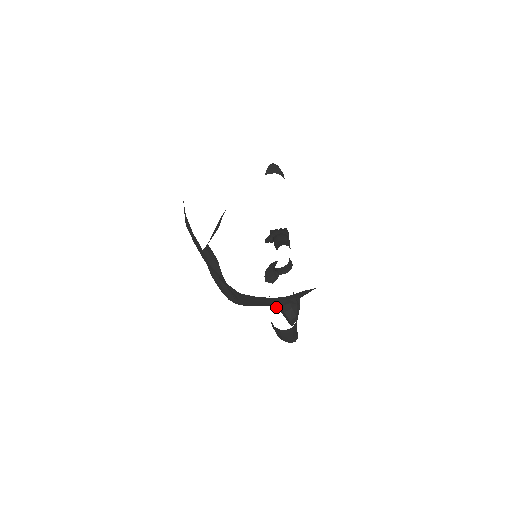
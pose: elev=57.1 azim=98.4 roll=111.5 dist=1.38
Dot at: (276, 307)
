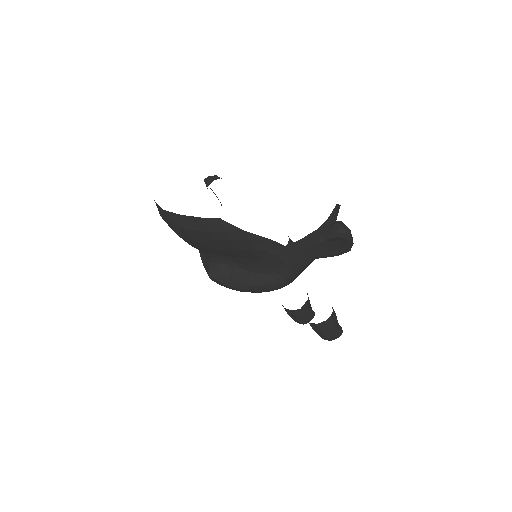
Dot at: (322, 251)
